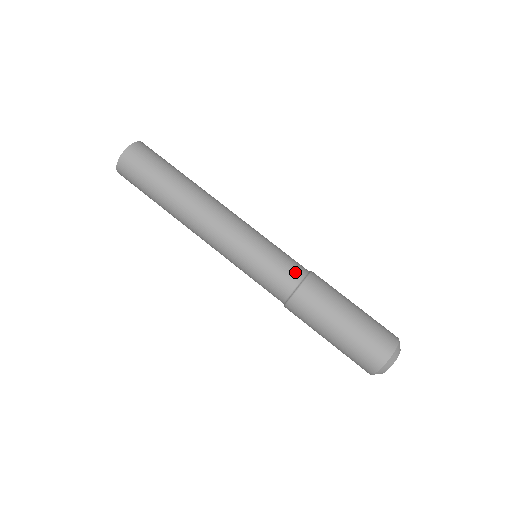
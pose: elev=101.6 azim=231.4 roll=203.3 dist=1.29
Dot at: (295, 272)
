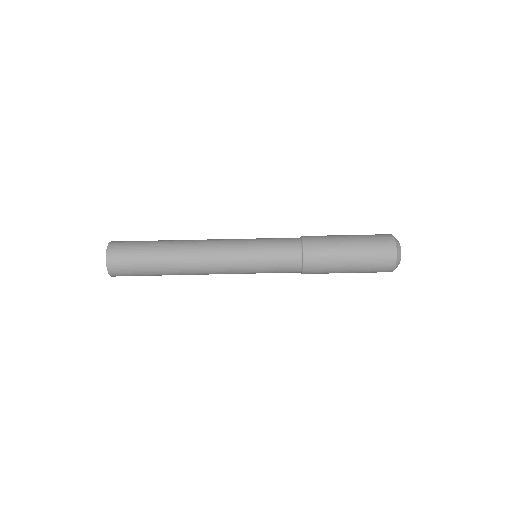
Dot at: (292, 239)
